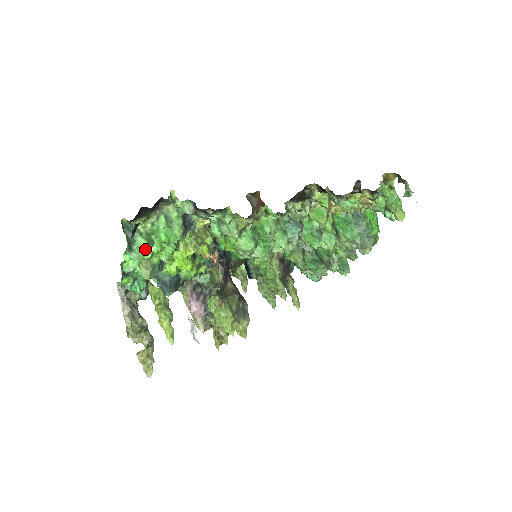
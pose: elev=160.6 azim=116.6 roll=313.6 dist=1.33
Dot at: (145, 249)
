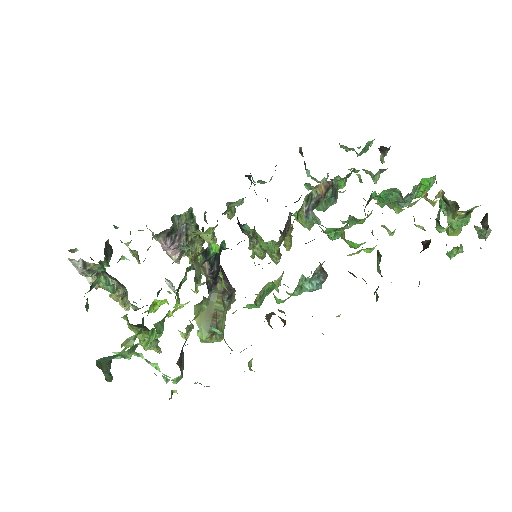
Dot at: occluded
